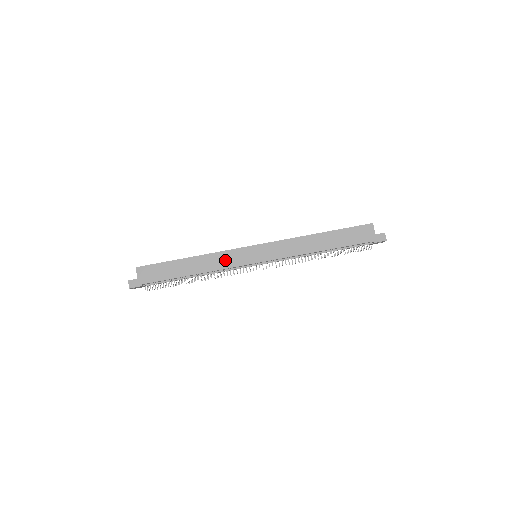
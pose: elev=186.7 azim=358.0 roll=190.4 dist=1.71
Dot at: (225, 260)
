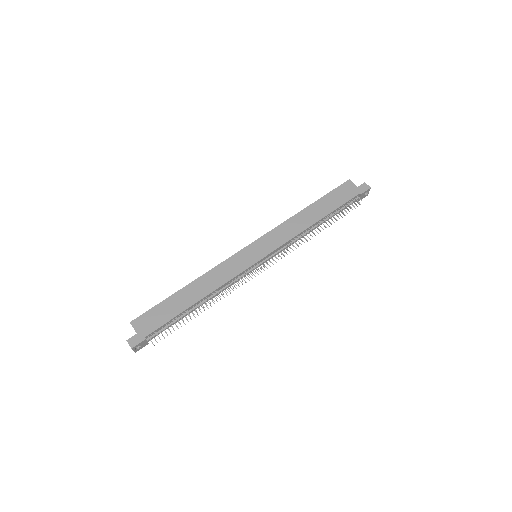
Dot at: (227, 271)
